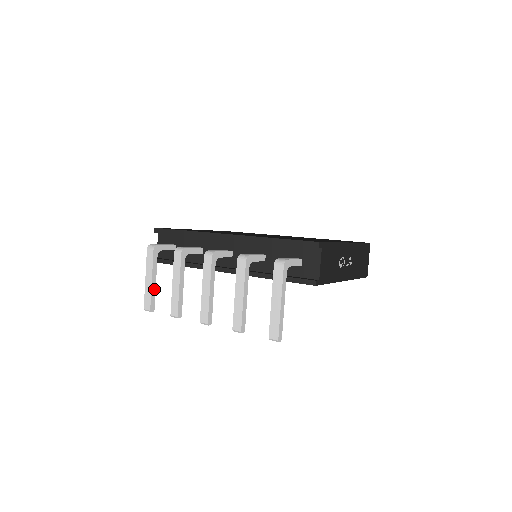
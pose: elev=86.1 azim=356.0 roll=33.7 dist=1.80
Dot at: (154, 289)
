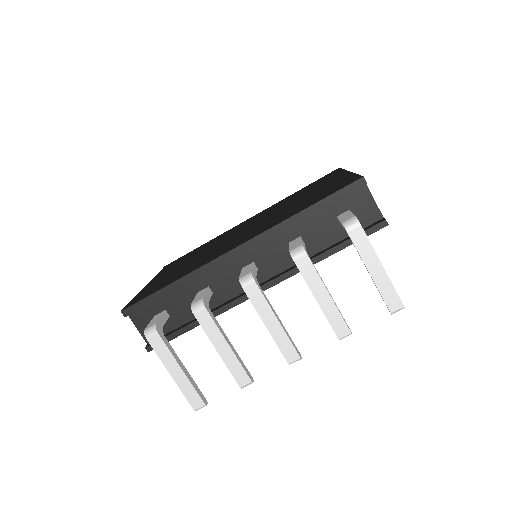
Dot at: (190, 378)
